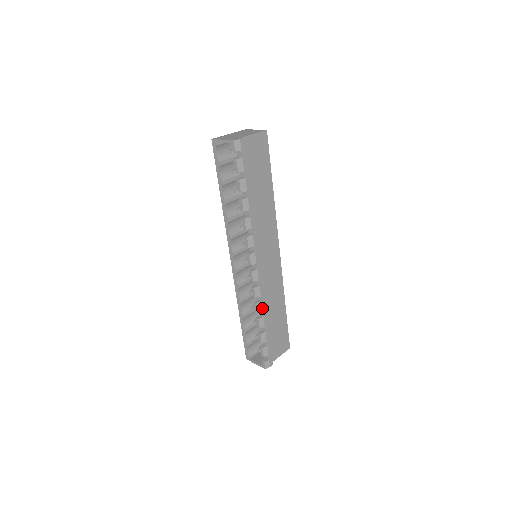
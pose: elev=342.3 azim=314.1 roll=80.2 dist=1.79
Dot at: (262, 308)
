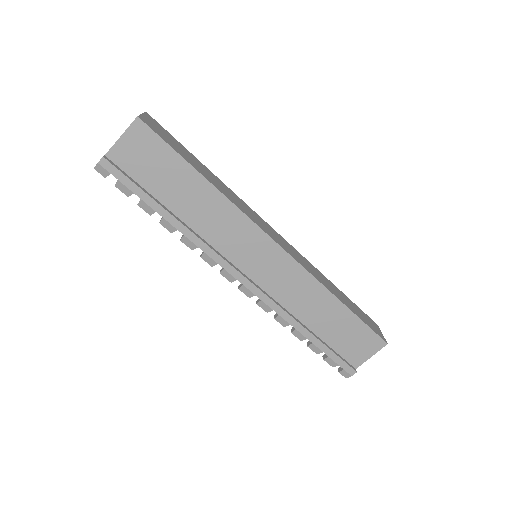
Dot at: (286, 321)
